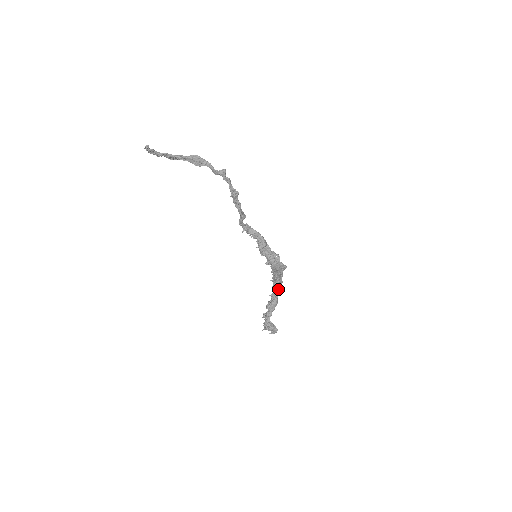
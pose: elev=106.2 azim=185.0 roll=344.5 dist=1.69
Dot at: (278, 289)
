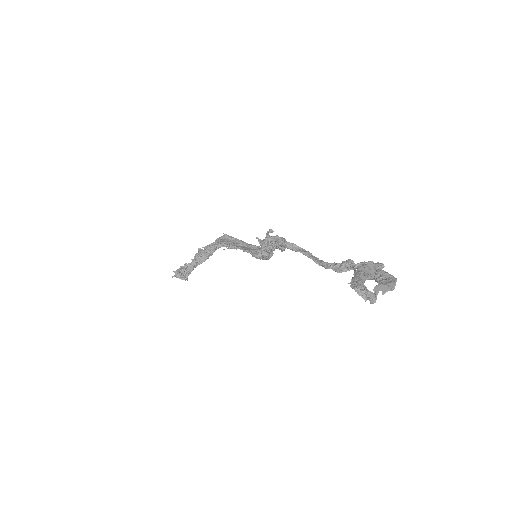
Dot at: occluded
